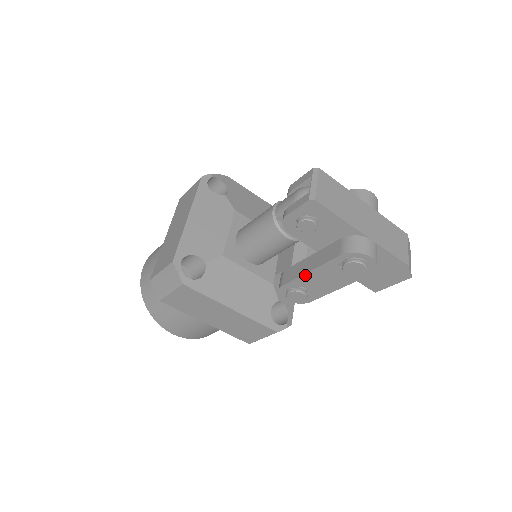
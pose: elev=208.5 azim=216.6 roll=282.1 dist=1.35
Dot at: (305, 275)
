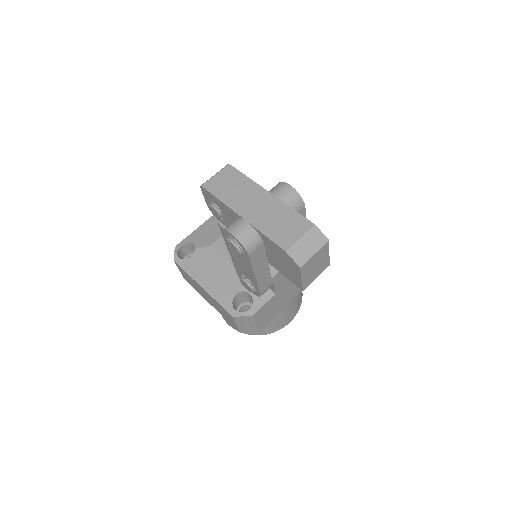
Dot at: (233, 260)
